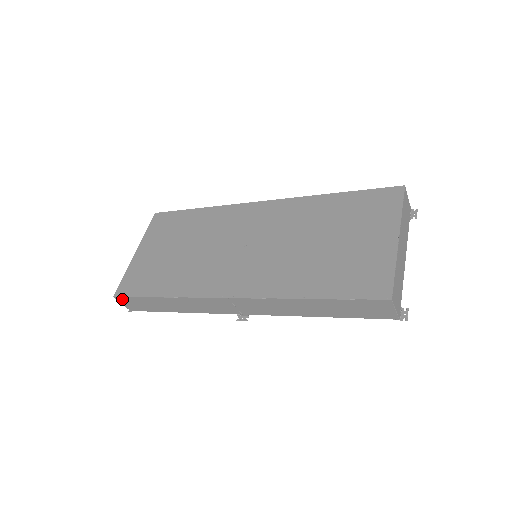
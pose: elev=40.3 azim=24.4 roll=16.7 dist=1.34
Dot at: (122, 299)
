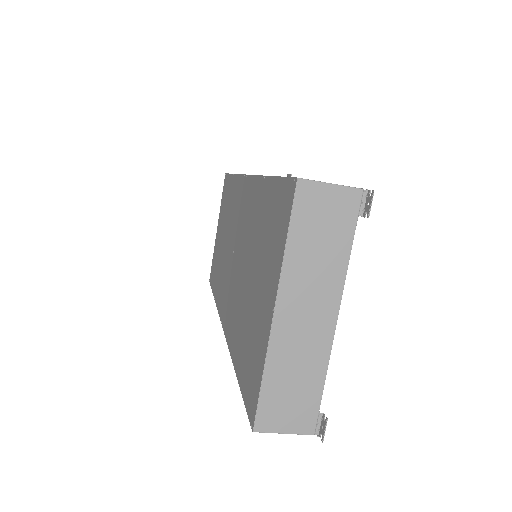
Dot at: occluded
